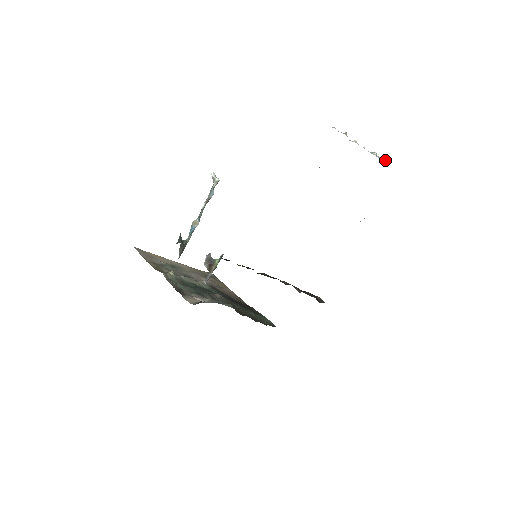
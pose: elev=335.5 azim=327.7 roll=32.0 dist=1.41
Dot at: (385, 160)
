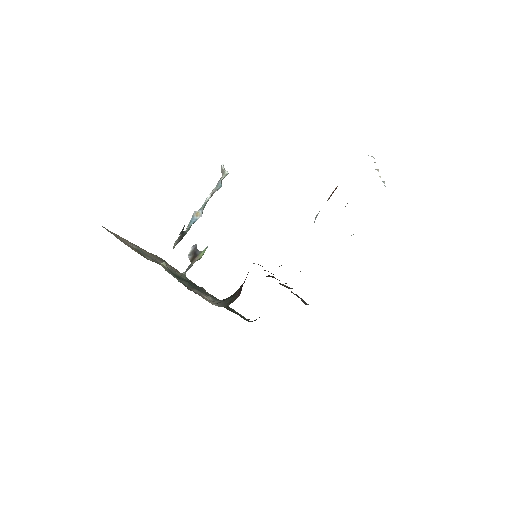
Dot at: occluded
